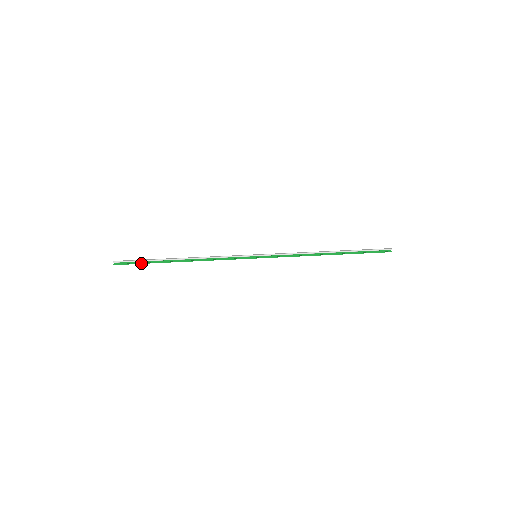
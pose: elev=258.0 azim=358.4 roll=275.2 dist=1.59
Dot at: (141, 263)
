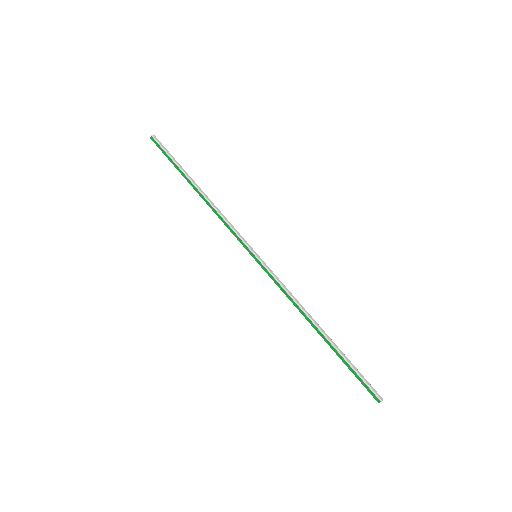
Dot at: (169, 158)
